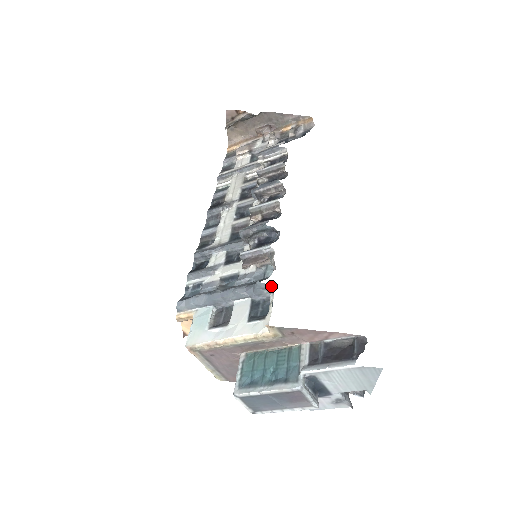
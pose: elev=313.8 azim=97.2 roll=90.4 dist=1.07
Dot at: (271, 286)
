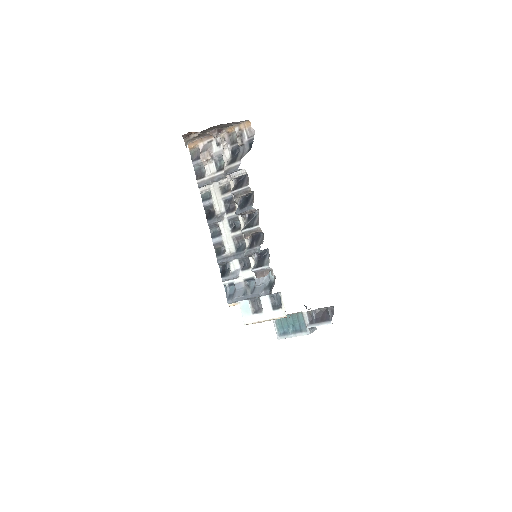
Dot at: occluded
